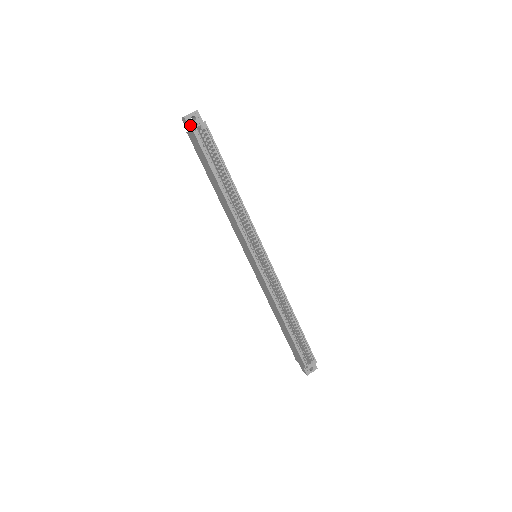
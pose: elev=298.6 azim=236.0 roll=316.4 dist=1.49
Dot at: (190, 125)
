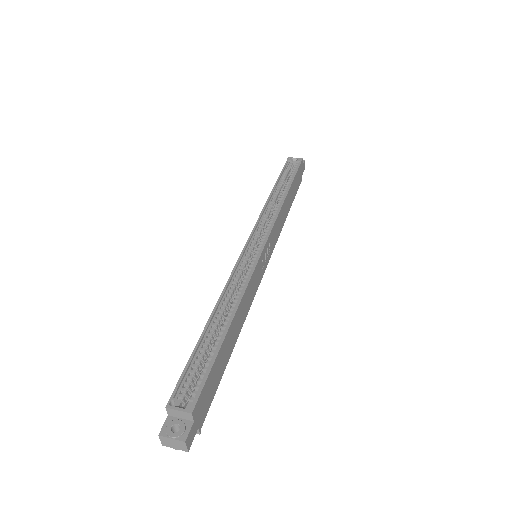
Dot at: occluded
